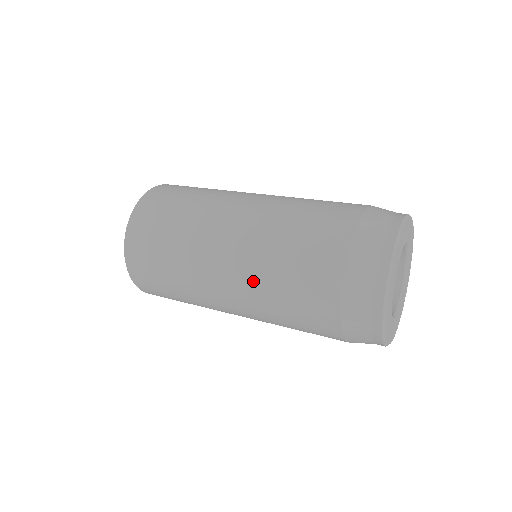
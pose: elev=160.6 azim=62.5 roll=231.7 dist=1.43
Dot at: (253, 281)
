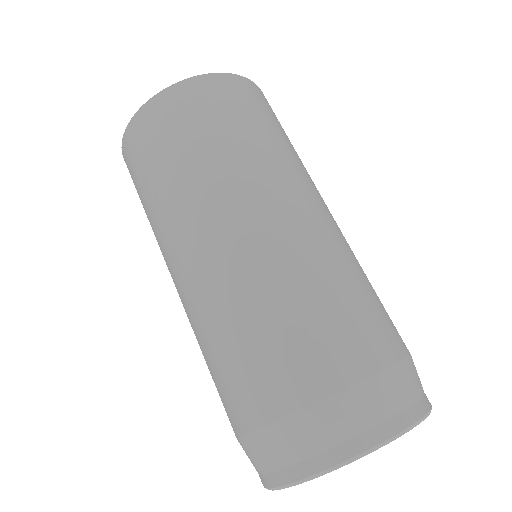
Dot at: (210, 300)
